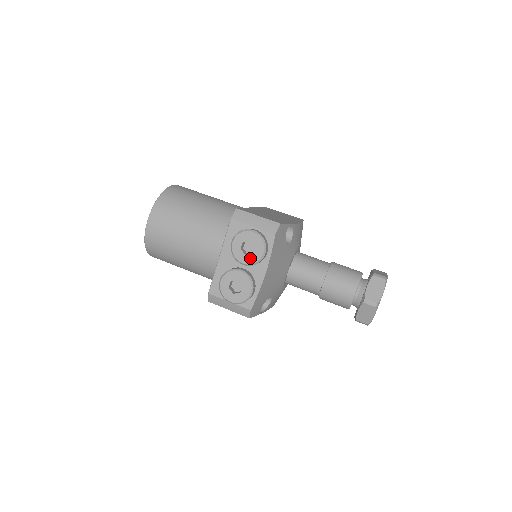
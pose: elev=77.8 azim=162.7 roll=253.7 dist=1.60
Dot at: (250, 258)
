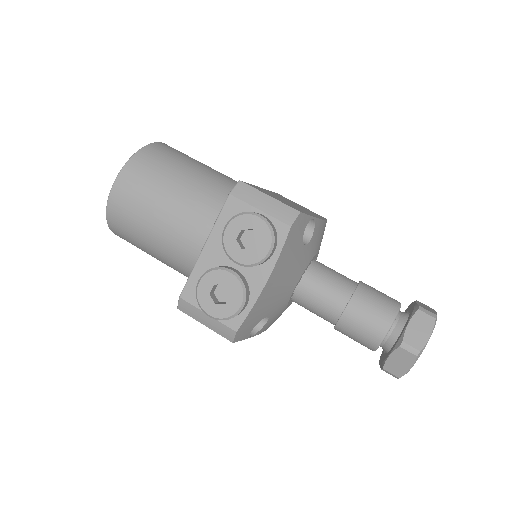
Dot at: (248, 255)
